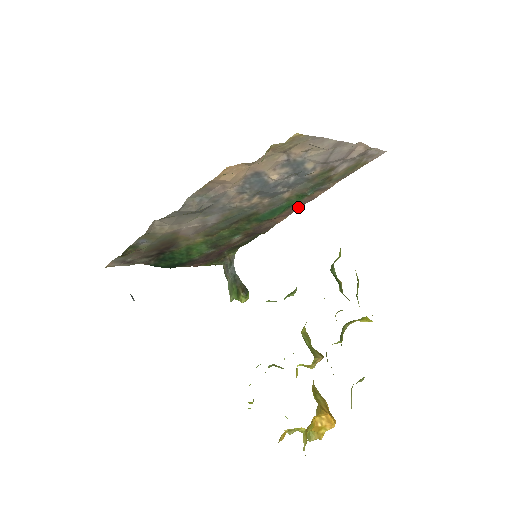
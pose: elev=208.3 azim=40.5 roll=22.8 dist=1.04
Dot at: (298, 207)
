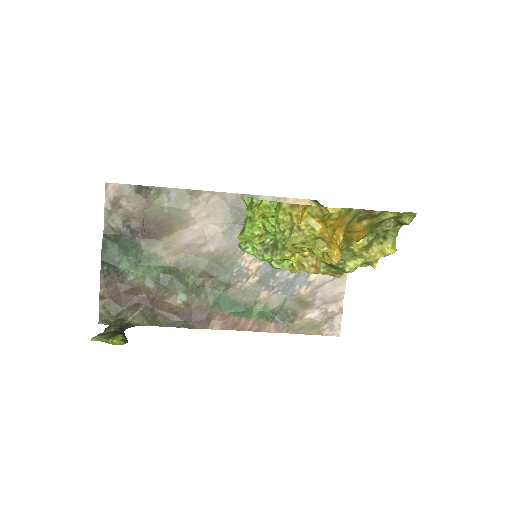
Dot at: (243, 327)
